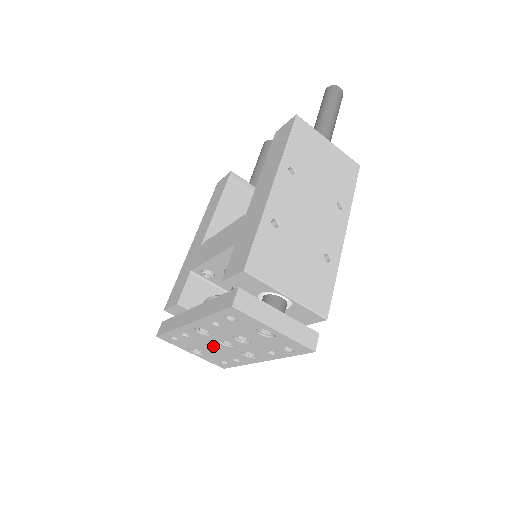
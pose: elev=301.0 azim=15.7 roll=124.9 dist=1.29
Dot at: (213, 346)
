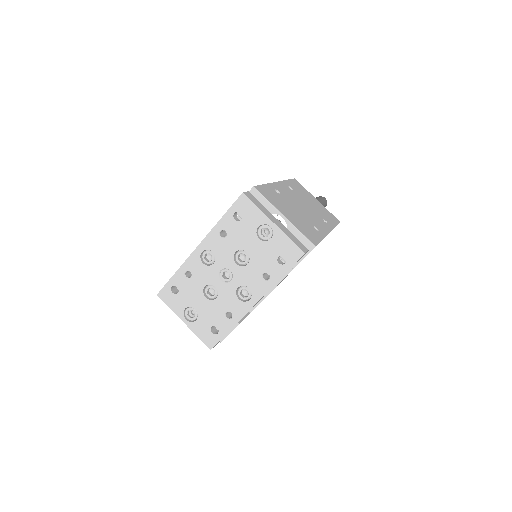
Dot at: (210, 295)
